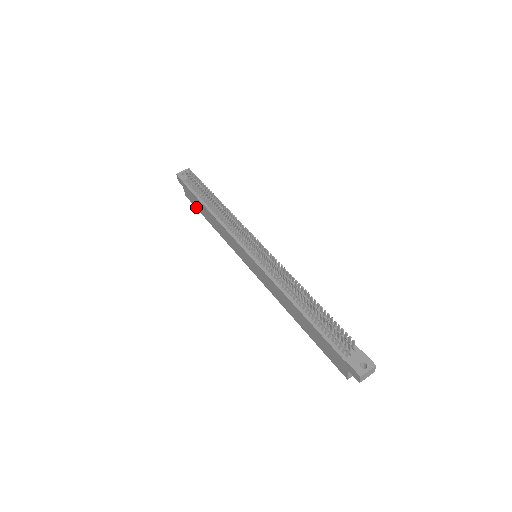
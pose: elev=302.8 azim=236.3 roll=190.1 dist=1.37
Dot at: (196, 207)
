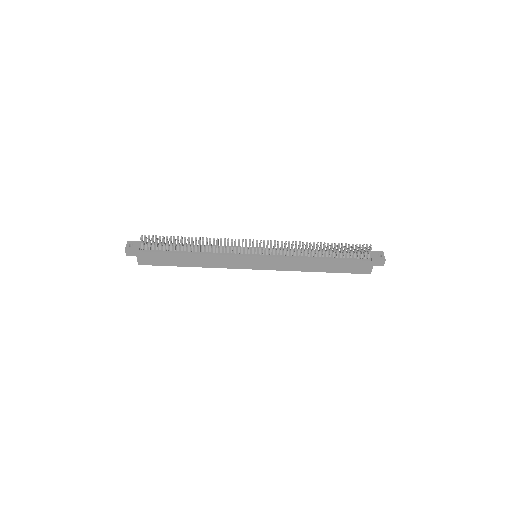
Dot at: (161, 265)
